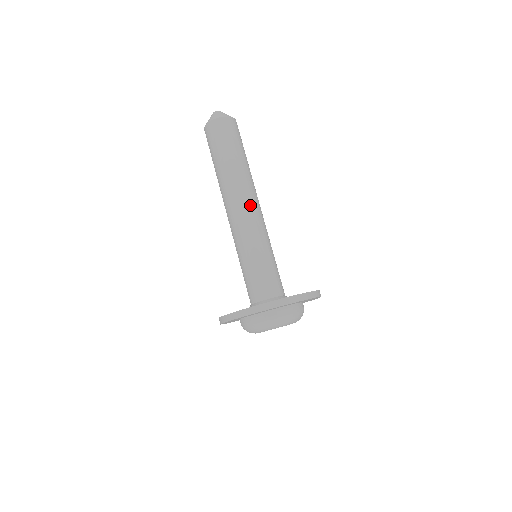
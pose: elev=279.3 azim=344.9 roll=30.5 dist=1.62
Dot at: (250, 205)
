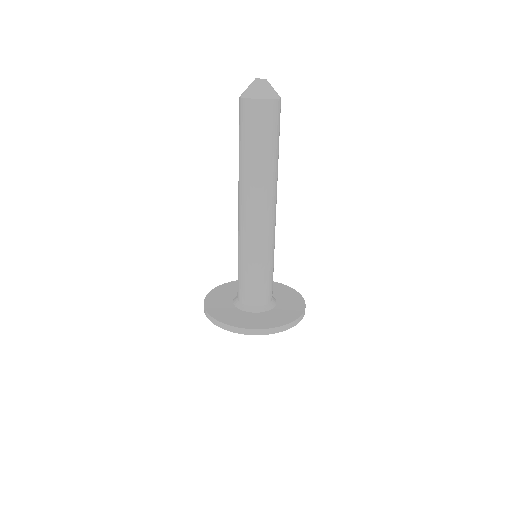
Dot at: (273, 212)
